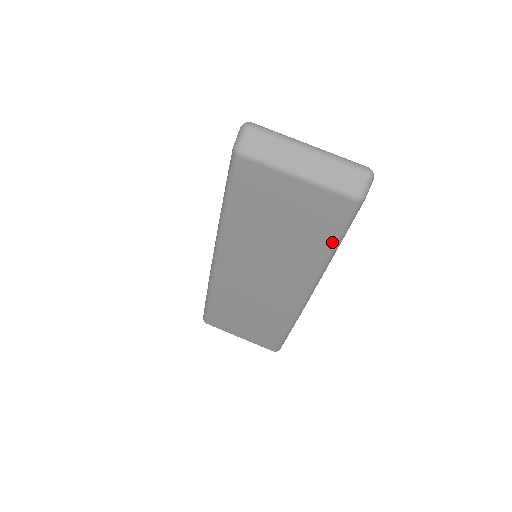
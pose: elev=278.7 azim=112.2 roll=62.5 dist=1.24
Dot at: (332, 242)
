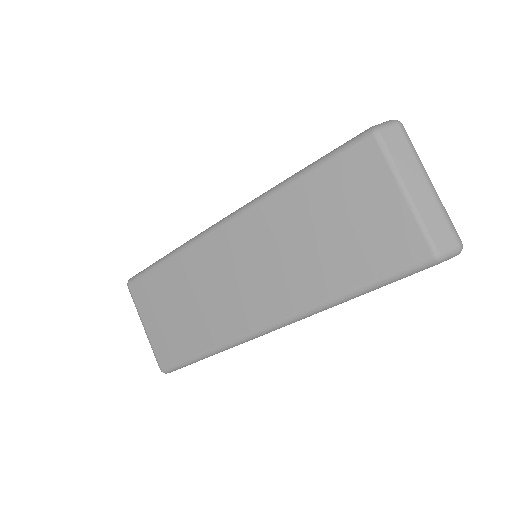
Dot at: (366, 282)
